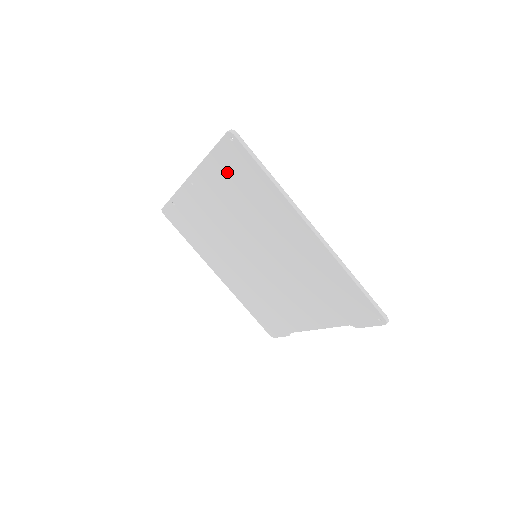
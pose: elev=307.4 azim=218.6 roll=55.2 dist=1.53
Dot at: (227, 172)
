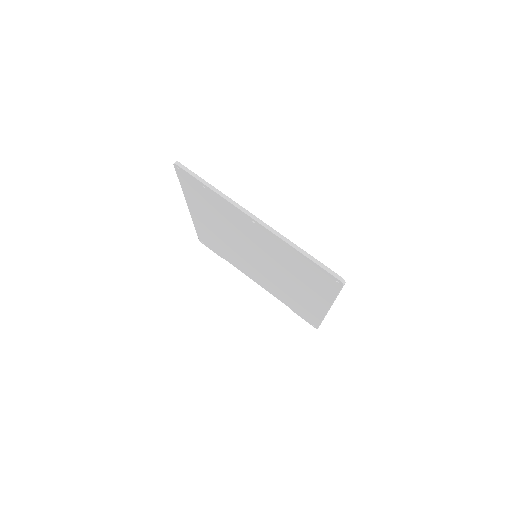
Dot at: (304, 265)
